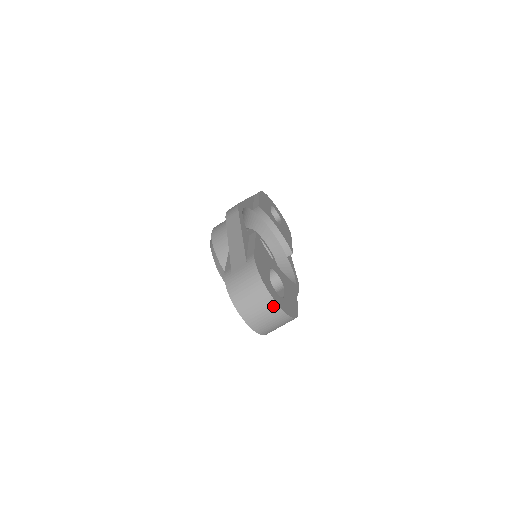
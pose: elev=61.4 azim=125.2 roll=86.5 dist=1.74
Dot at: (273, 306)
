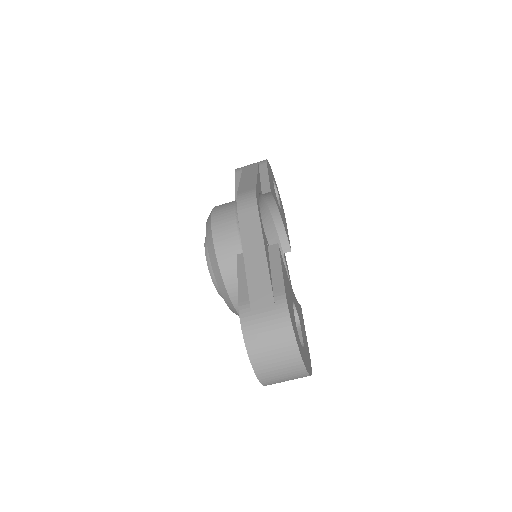
Dot at: (299, 367)
